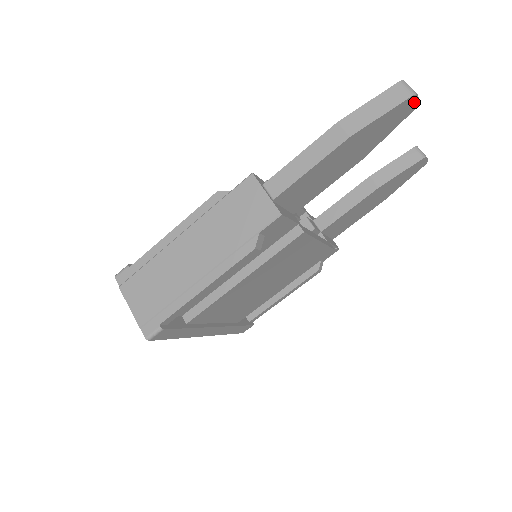
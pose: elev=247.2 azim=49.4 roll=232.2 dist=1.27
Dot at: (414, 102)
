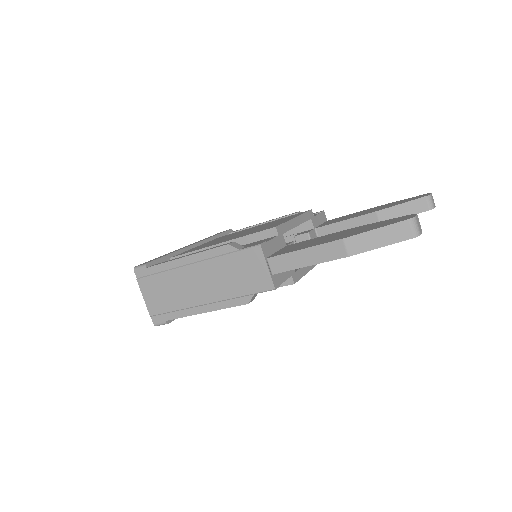
Dot at: occluded
